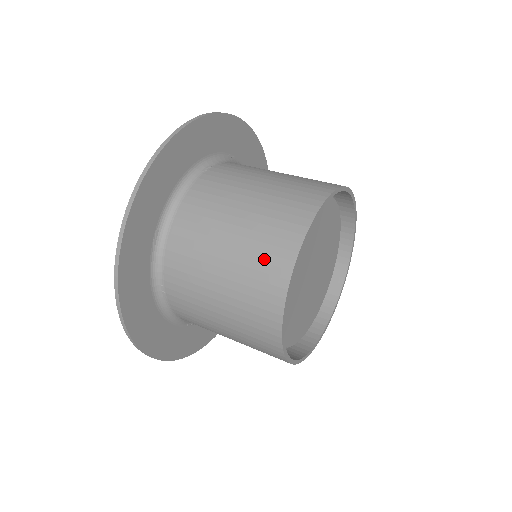
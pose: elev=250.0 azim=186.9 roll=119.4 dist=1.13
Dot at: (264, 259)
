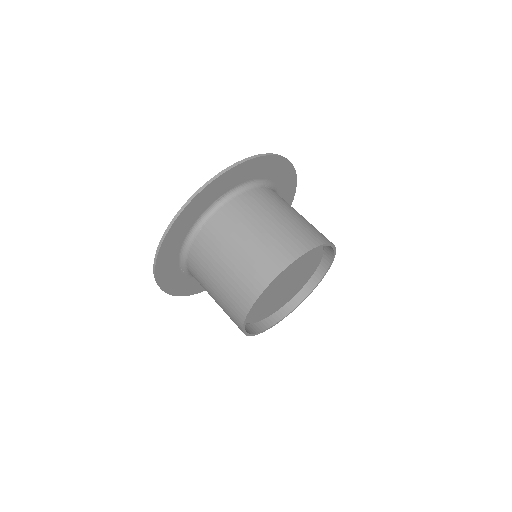
Dot at: (279, 248)
